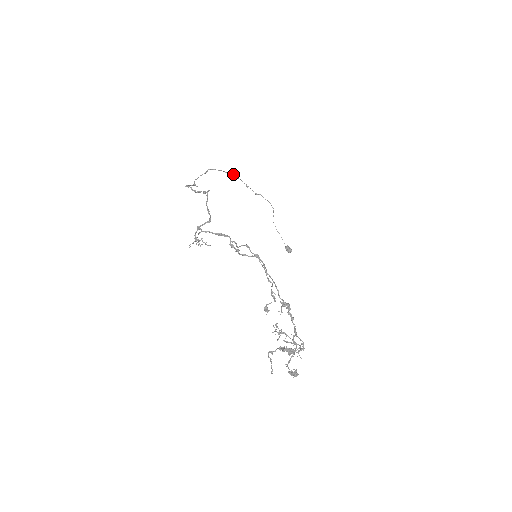
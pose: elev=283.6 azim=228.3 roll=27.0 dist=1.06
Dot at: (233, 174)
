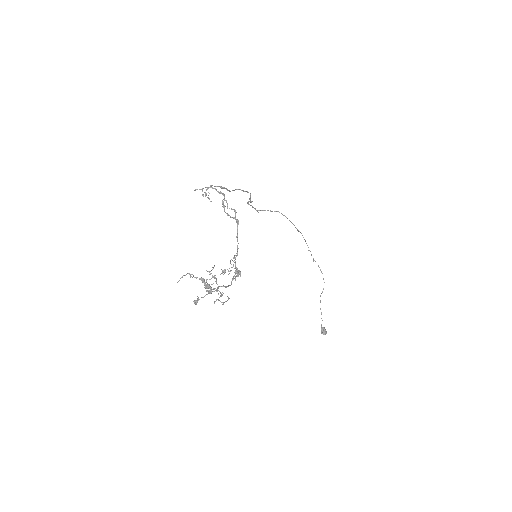
Dot at: (300, 232)
